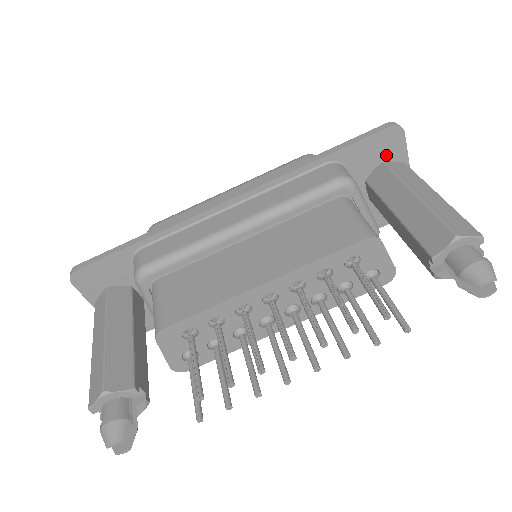
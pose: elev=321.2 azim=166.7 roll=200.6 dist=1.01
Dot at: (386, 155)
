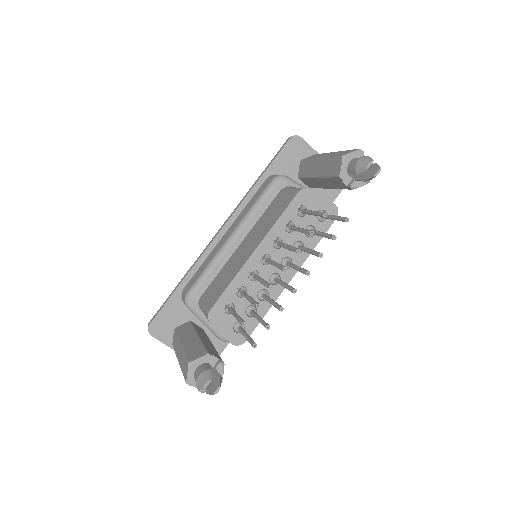
Dot at: (300, 156)
